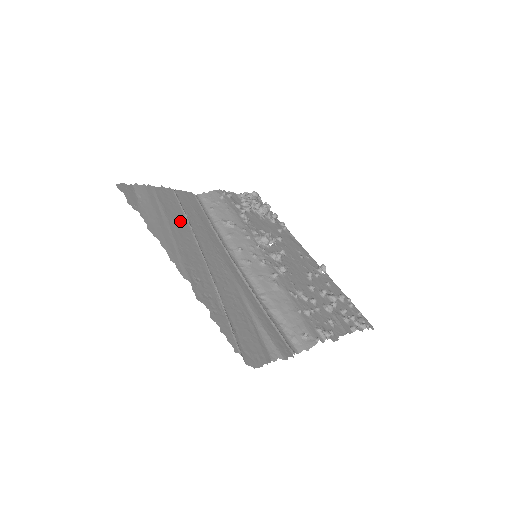
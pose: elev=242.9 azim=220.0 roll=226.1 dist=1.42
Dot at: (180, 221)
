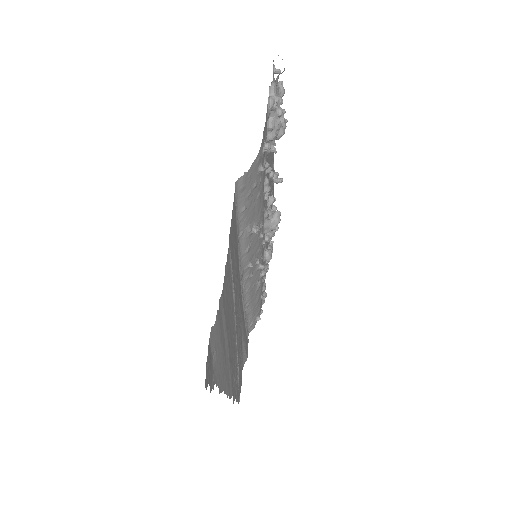
Dot at: occluded
